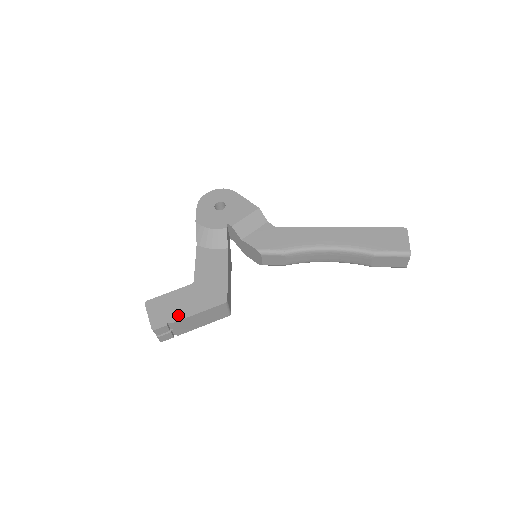
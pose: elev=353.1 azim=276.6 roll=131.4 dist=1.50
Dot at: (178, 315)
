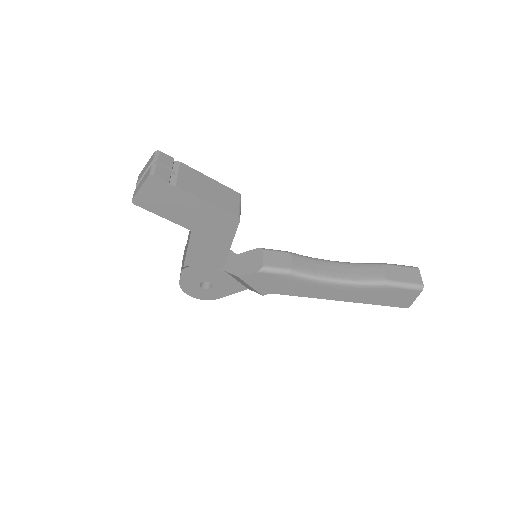
Dot at: occluded
